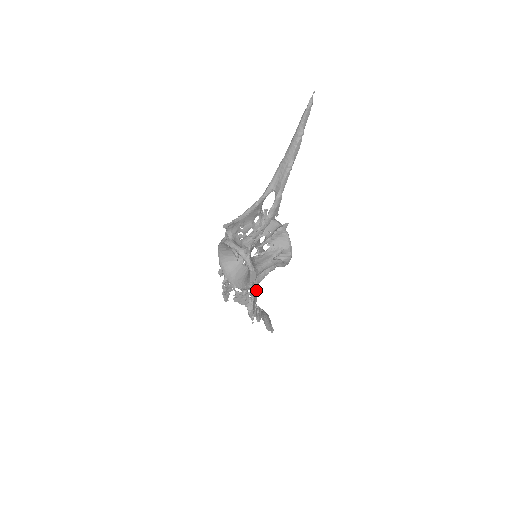
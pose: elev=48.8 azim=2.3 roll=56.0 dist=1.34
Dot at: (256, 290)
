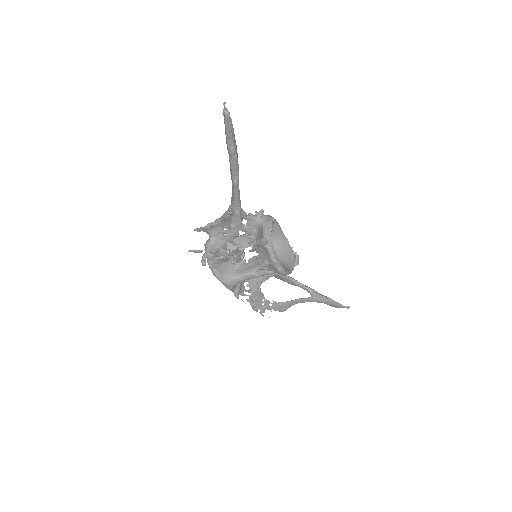
Dot at: (257, 289)
